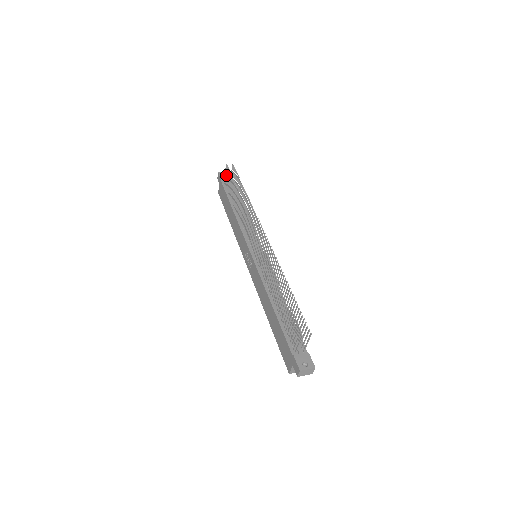
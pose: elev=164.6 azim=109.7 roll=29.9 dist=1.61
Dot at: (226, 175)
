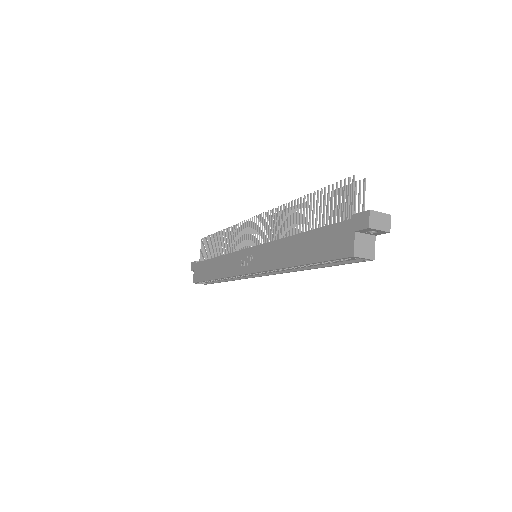
Dot at: (202, 250)
